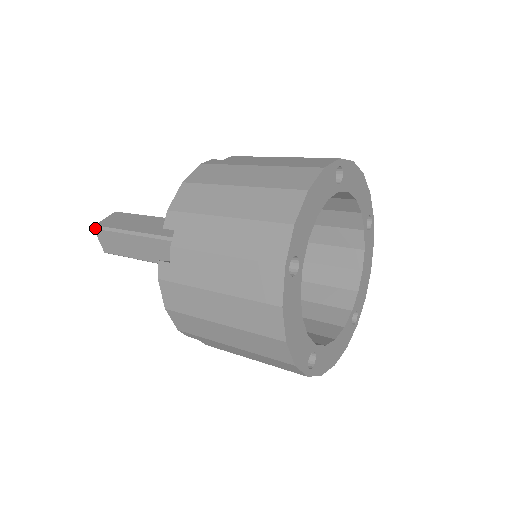
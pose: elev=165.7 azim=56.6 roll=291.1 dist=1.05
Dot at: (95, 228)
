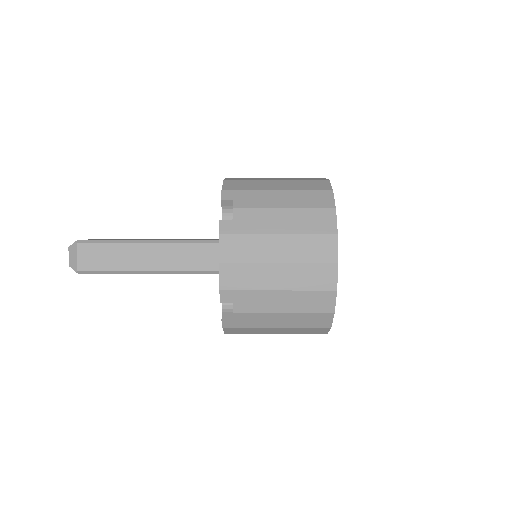
Dot at: (79, 242)
